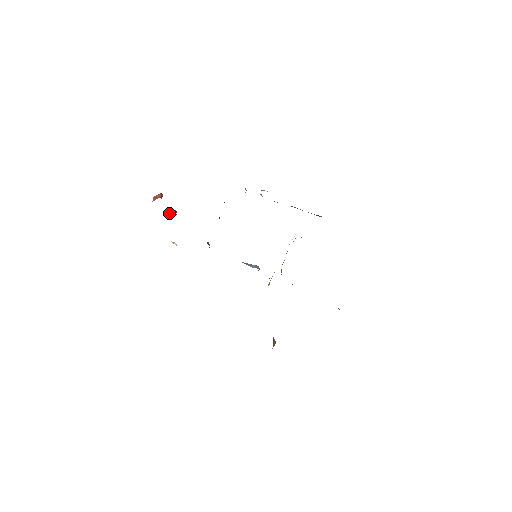
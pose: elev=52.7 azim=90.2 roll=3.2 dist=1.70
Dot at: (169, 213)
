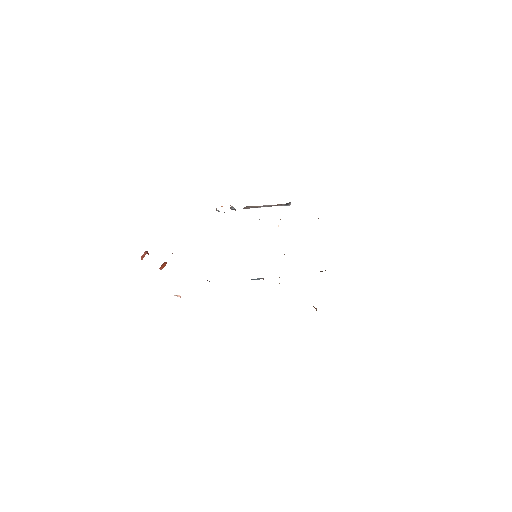
Dot at: (161, 267)
